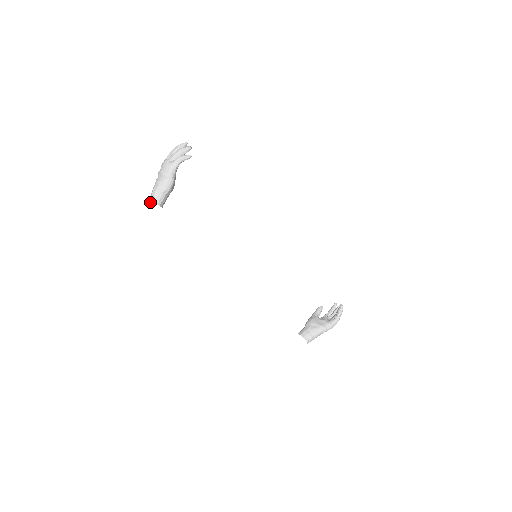
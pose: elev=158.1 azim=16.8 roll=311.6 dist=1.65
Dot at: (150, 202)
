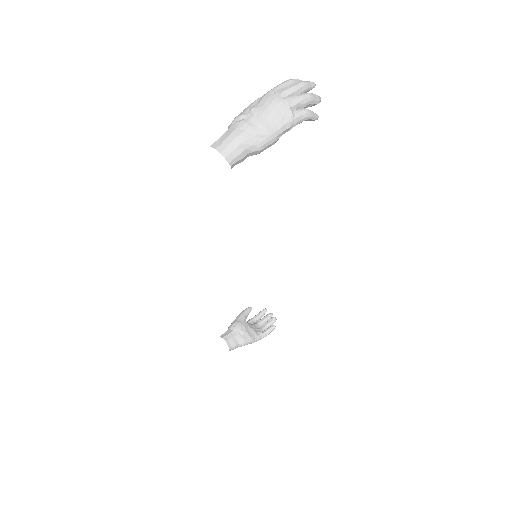
Dot at: (222, 155)
